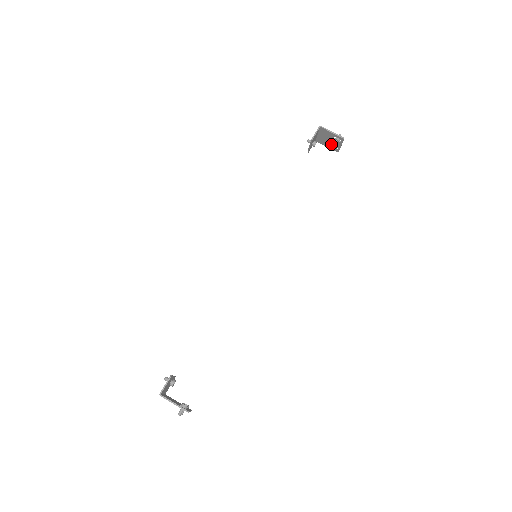
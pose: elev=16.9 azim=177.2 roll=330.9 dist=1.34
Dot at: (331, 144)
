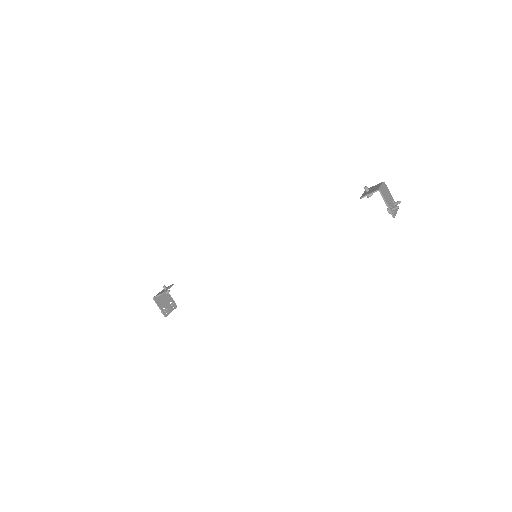
Dot at: (391, 201)
